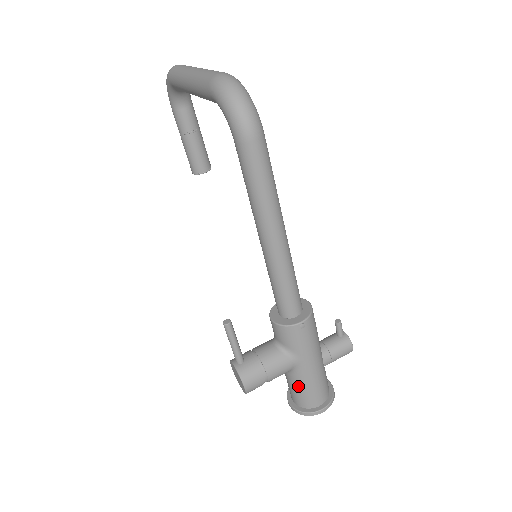
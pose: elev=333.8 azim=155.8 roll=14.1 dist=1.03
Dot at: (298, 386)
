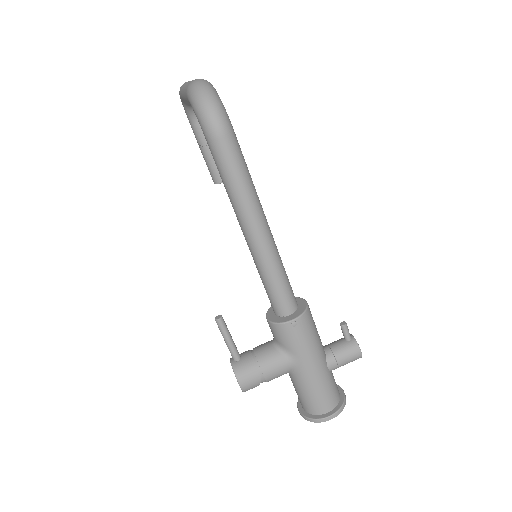
Dot at: (301, 389)
